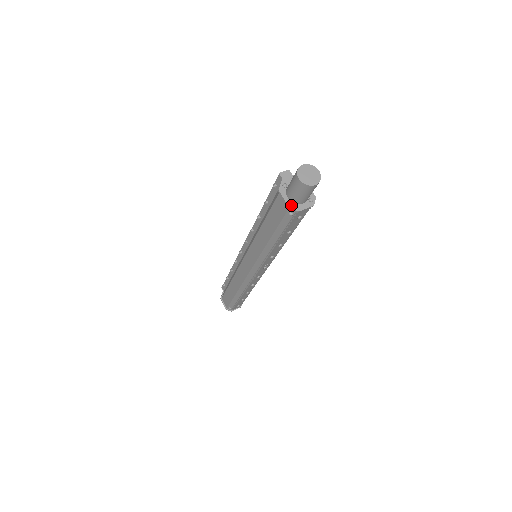
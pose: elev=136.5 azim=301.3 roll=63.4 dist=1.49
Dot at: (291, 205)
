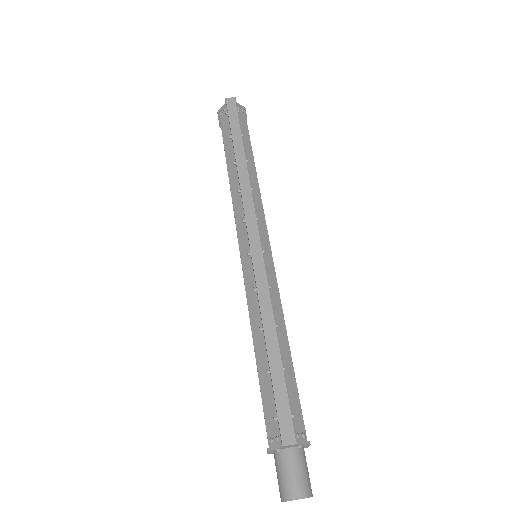
Dot at: (272, 453)
